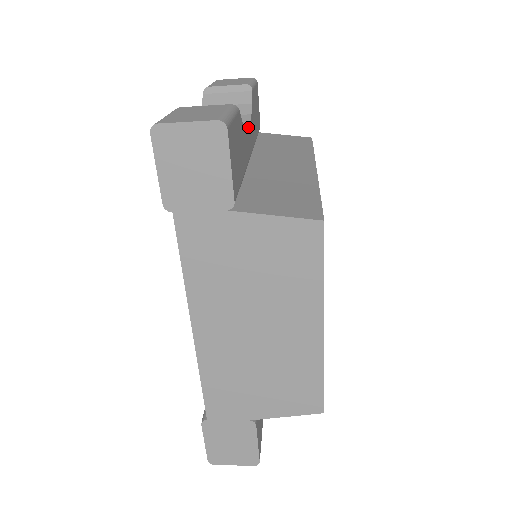
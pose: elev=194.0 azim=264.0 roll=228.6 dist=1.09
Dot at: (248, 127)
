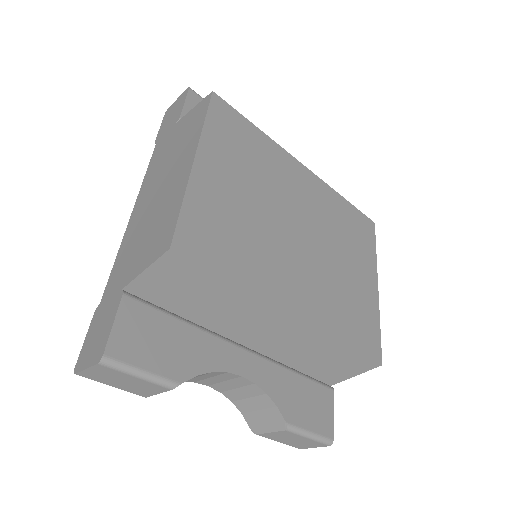
Dot at: occluded
